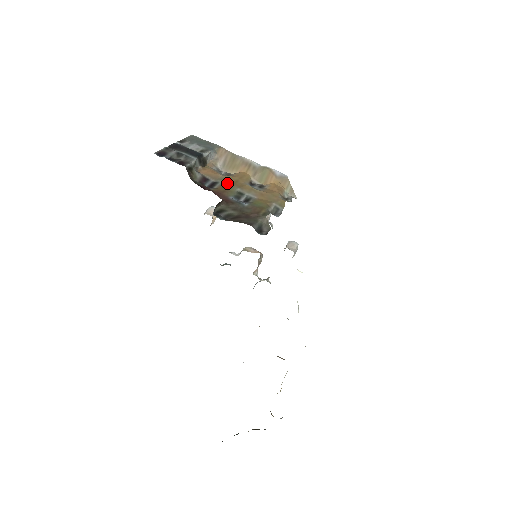
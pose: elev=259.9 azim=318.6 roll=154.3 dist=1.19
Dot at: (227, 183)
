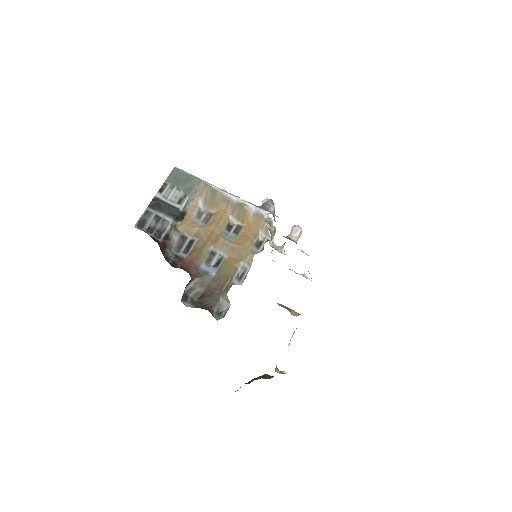
Dot at: (202, 241)
